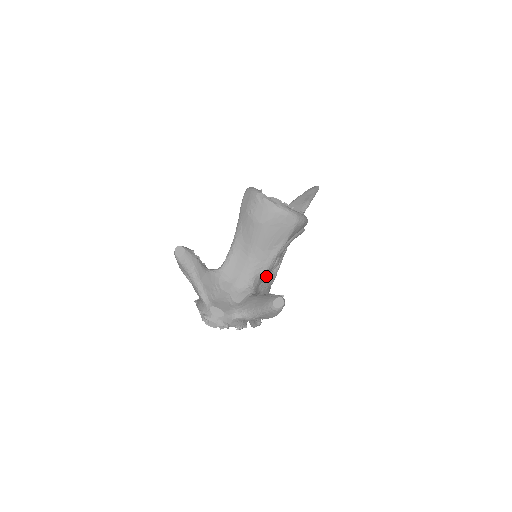
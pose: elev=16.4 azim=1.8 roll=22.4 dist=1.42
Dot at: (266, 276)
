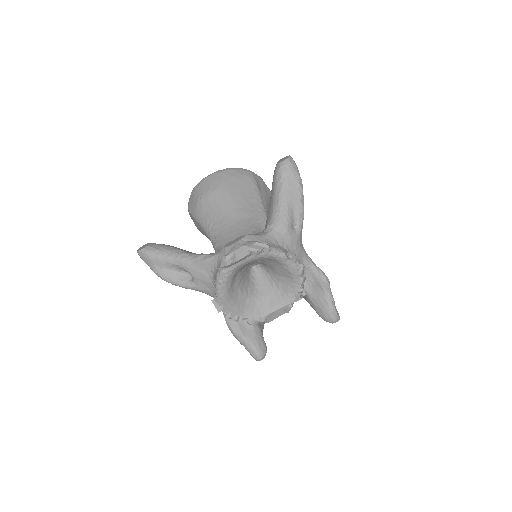
Dot at: occluded
